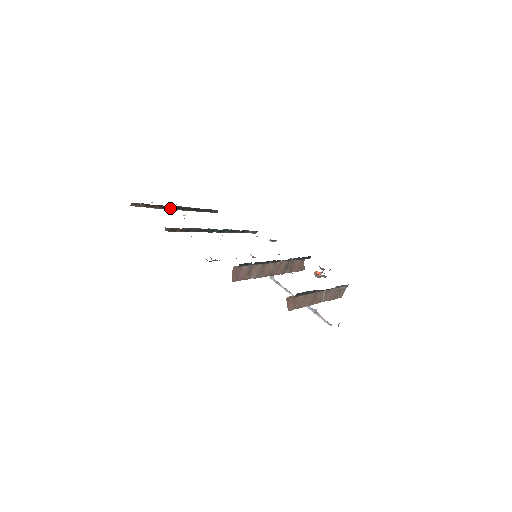
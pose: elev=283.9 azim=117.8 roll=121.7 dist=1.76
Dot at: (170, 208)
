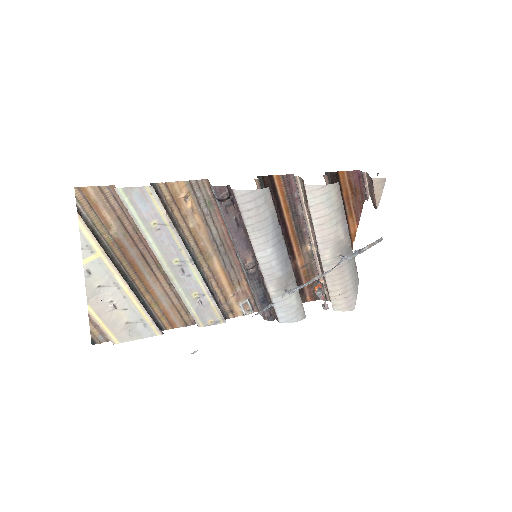
Dot at: (116, 269)
